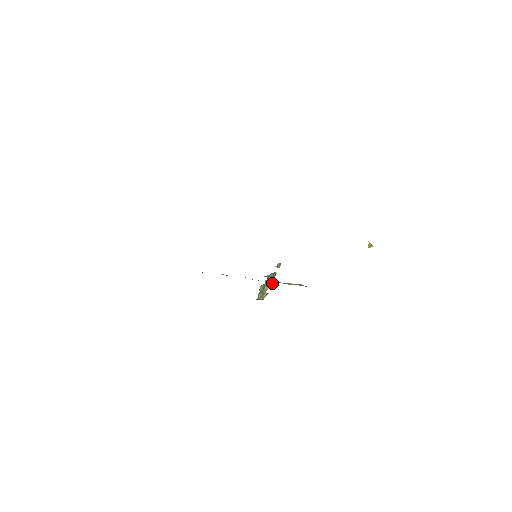
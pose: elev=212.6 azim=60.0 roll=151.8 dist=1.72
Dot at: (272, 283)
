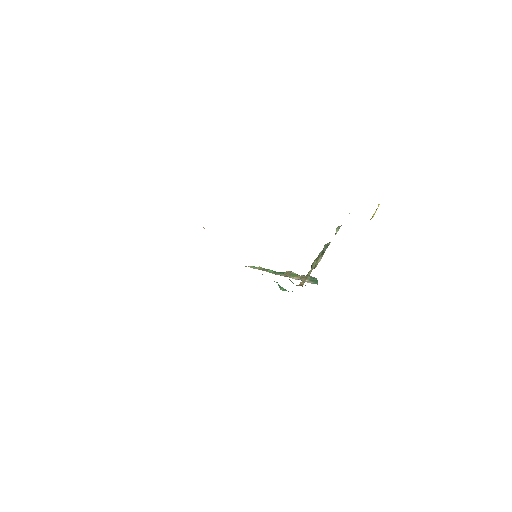
Dot at: (315, 262)
